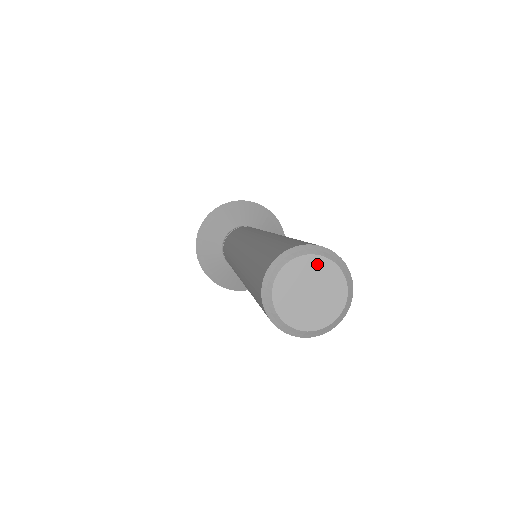
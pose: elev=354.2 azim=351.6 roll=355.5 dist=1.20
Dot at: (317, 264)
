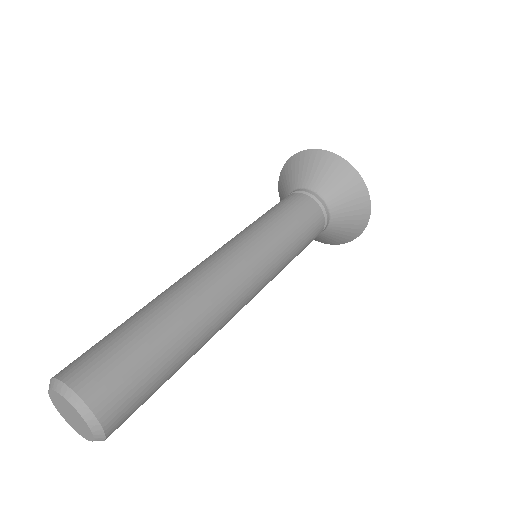
Dot at: (58, 397)
